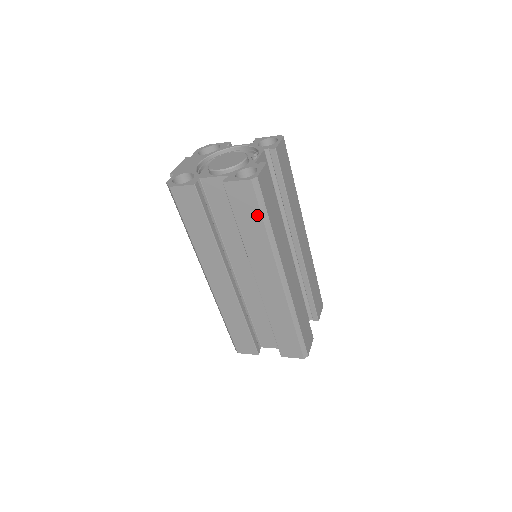
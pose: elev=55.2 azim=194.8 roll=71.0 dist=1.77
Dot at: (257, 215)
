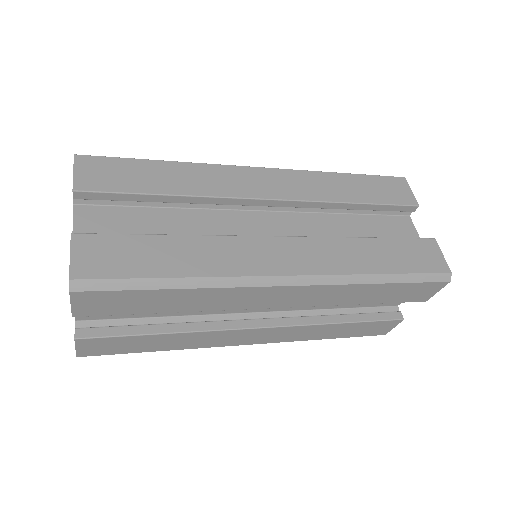
Dot at: occluded
